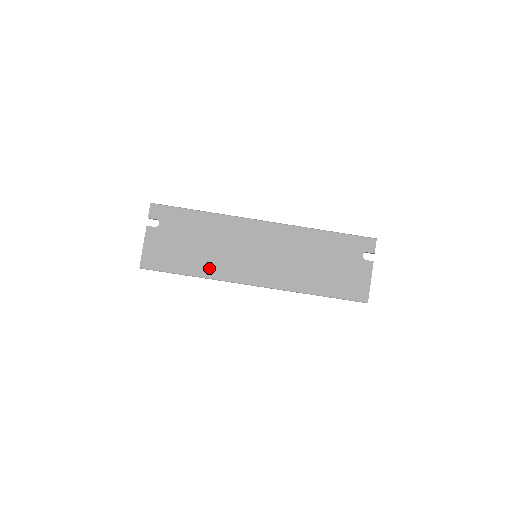
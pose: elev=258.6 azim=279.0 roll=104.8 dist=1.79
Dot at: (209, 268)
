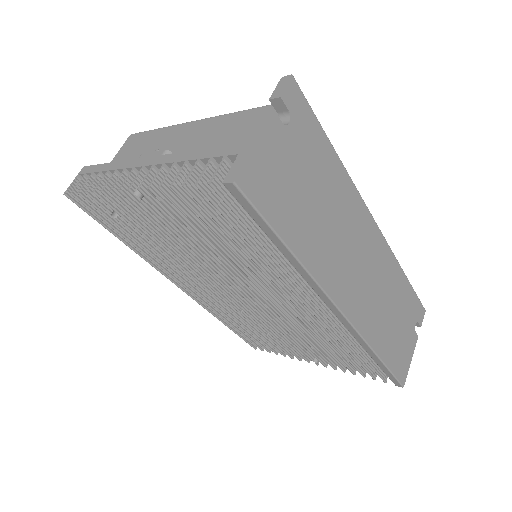
Dot at: (314, 254)
